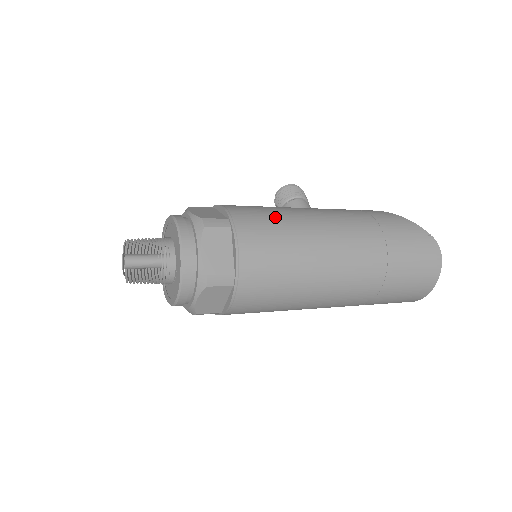
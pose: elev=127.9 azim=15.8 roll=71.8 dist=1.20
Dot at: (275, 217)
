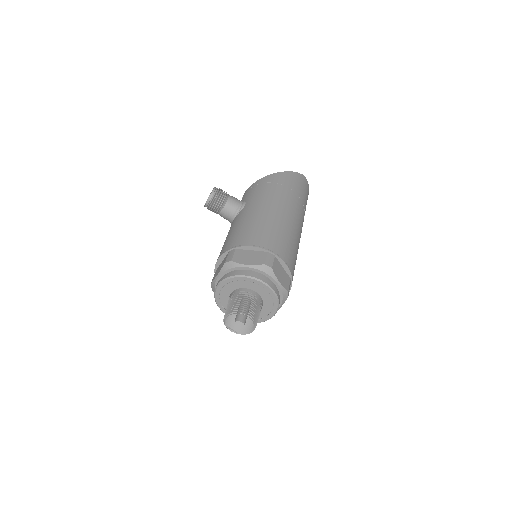
Dot at: (273, 229)
